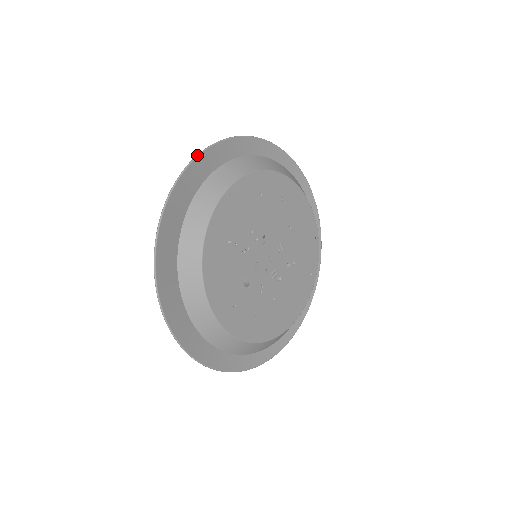
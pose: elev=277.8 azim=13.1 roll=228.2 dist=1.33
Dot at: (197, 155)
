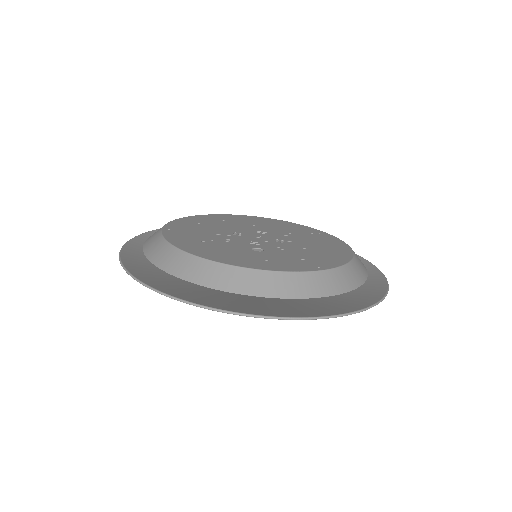
Dot at: (123, 245)
